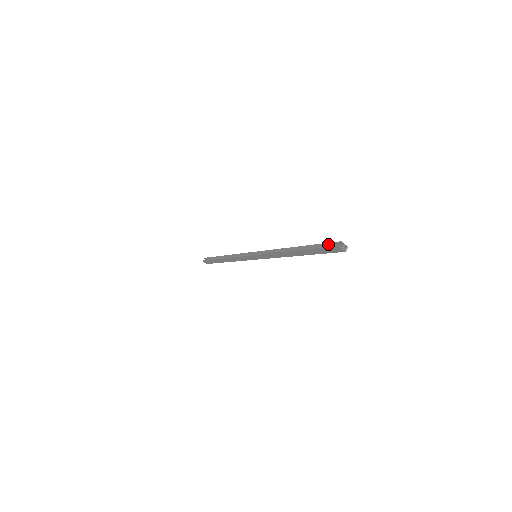
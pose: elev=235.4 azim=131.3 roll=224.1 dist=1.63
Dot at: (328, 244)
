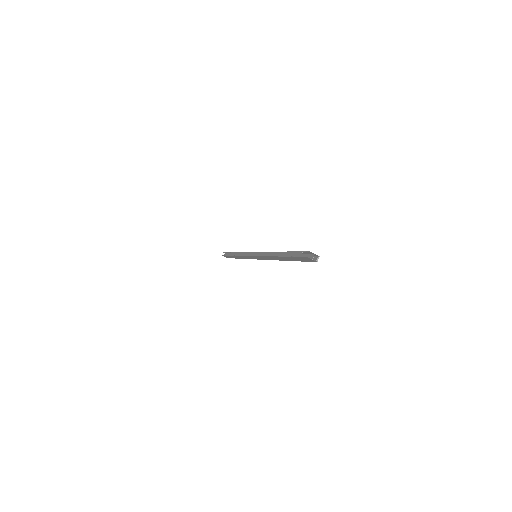
Dot at: (300, 253)
